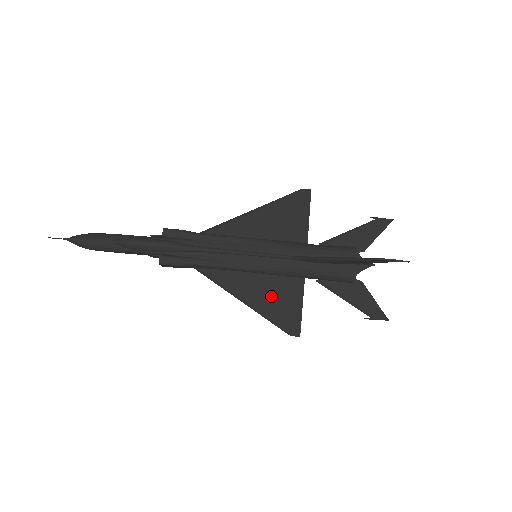
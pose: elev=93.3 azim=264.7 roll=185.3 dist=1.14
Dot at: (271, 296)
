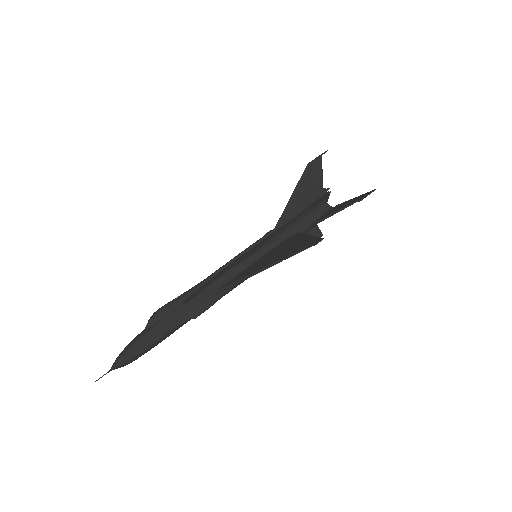
Dot at: (282, 251)
